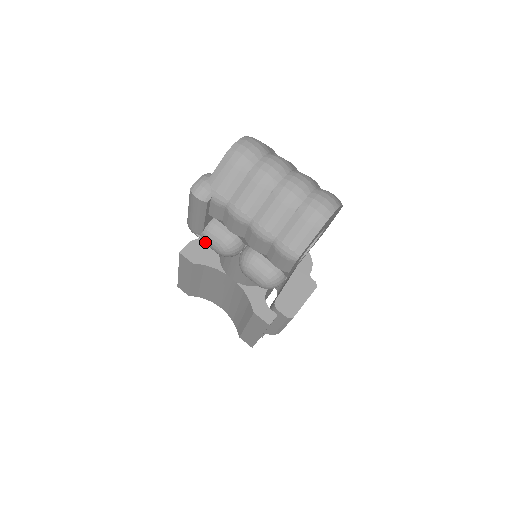
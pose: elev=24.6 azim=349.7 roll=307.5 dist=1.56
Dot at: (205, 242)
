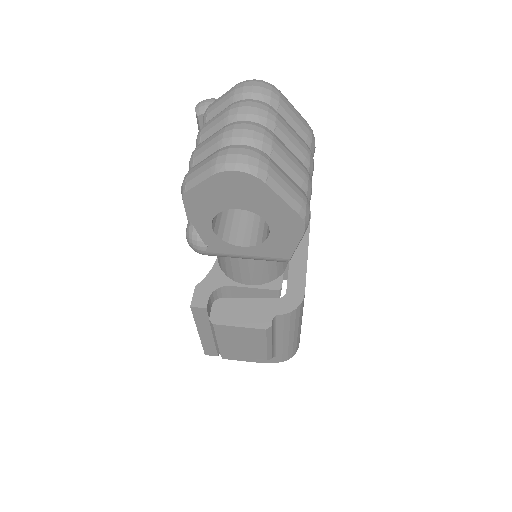
Dot at: occluded
